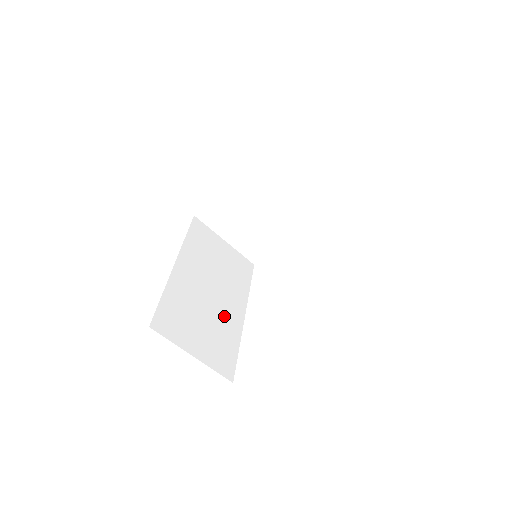
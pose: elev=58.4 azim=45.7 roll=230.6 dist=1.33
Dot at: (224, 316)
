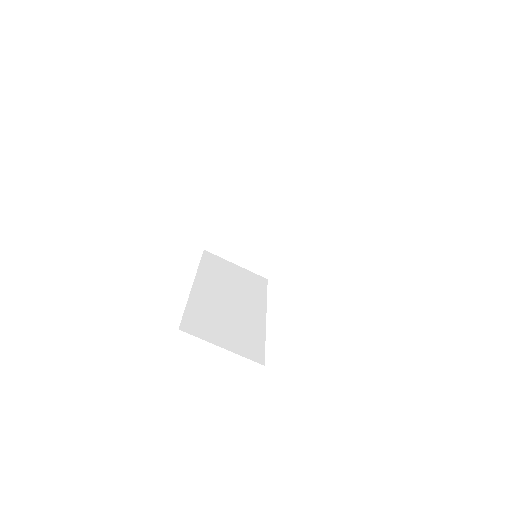
Dot at: (246, 318)
